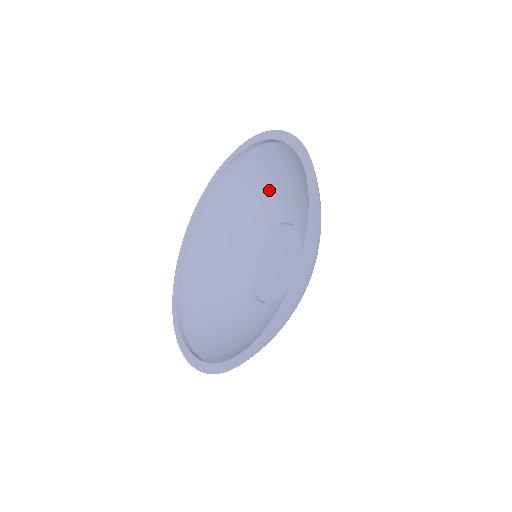
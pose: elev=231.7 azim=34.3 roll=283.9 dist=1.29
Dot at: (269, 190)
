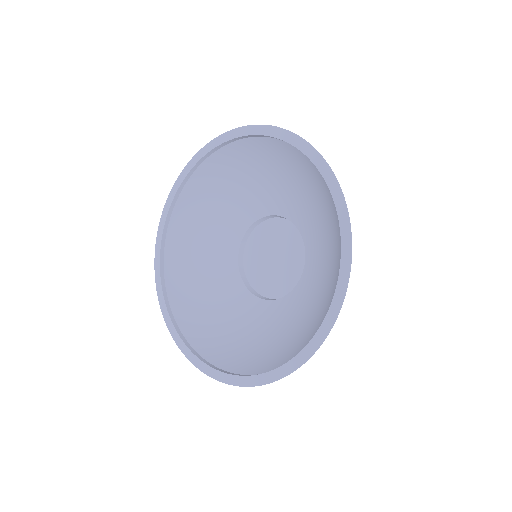
Dot at: (273, 180)
